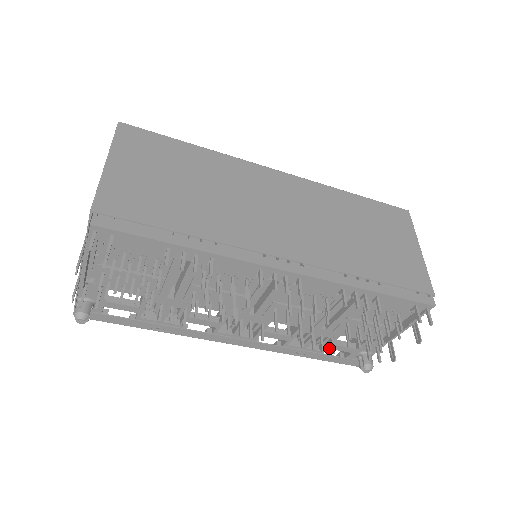
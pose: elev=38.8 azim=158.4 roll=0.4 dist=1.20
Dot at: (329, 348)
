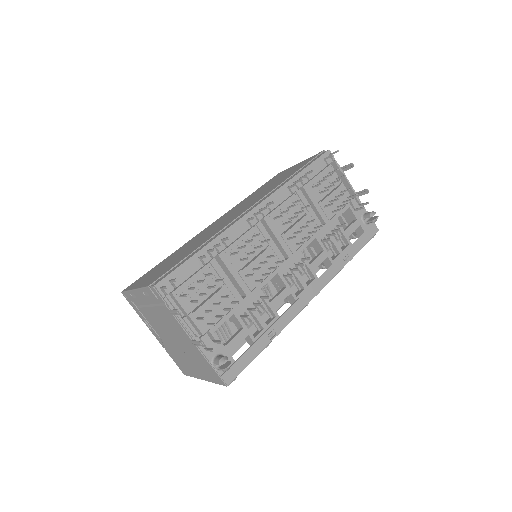
Dot at: (348, 236)
